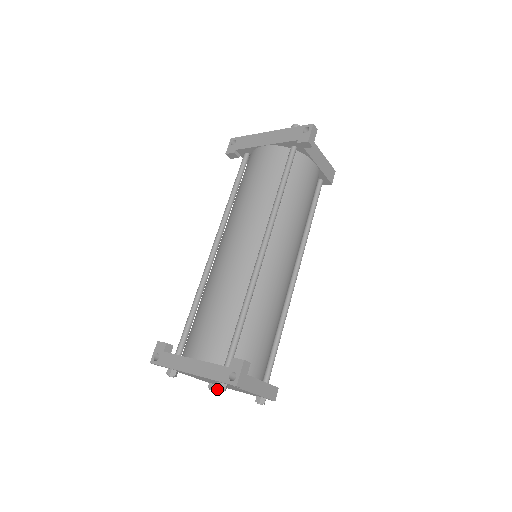
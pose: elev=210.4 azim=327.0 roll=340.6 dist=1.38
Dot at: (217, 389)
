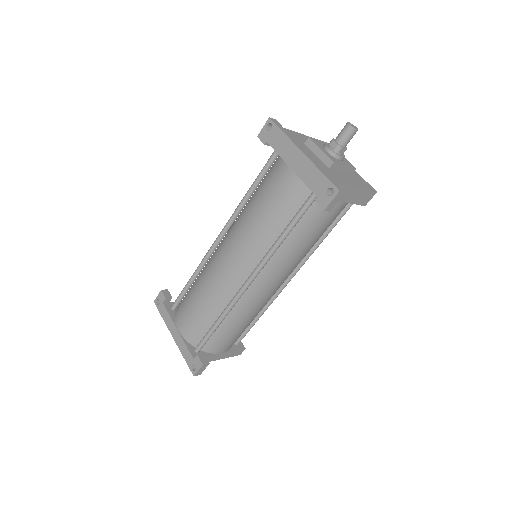
Dot at: occluded
